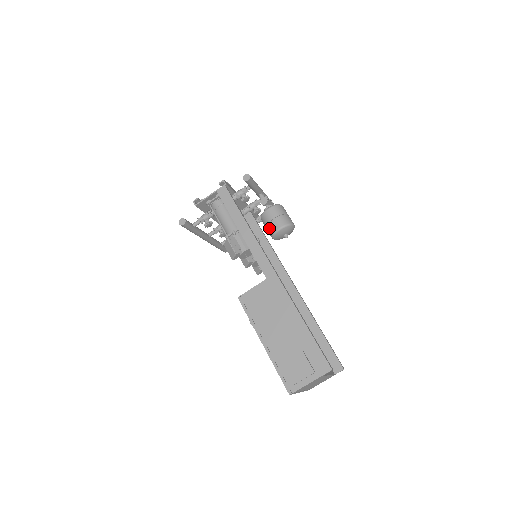
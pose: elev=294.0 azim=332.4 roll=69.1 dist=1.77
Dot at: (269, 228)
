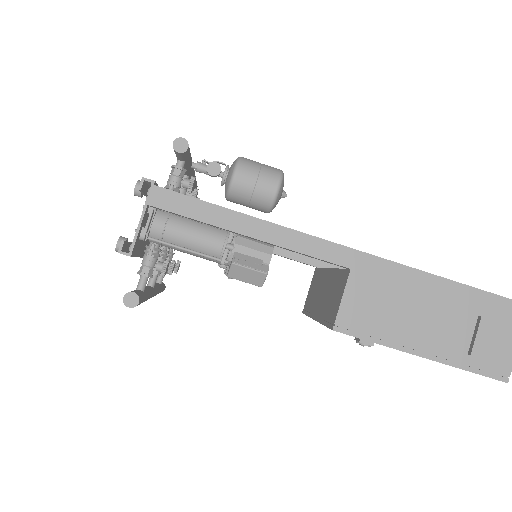
Dot at: (258, 201)
